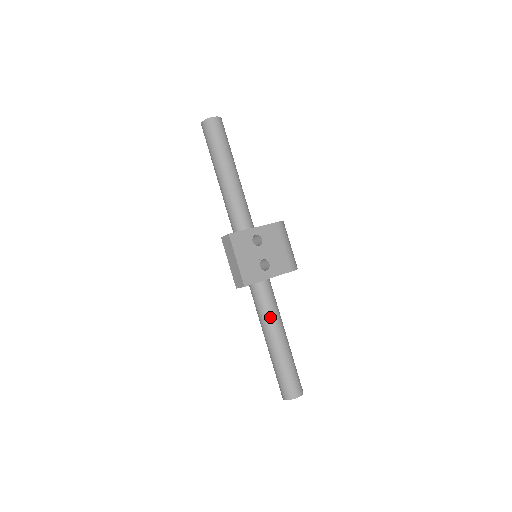
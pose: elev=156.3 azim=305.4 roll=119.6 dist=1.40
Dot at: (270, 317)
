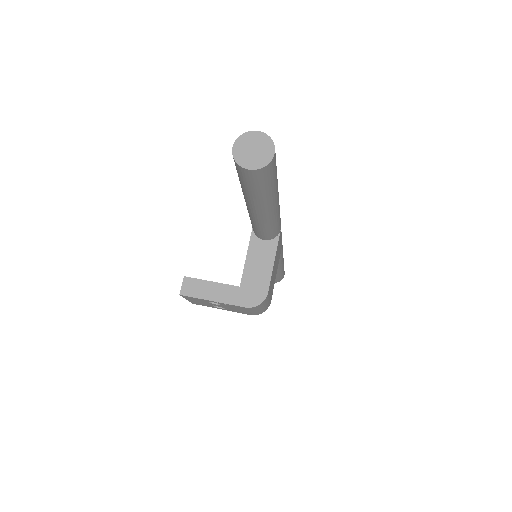
Dot at: occluded
